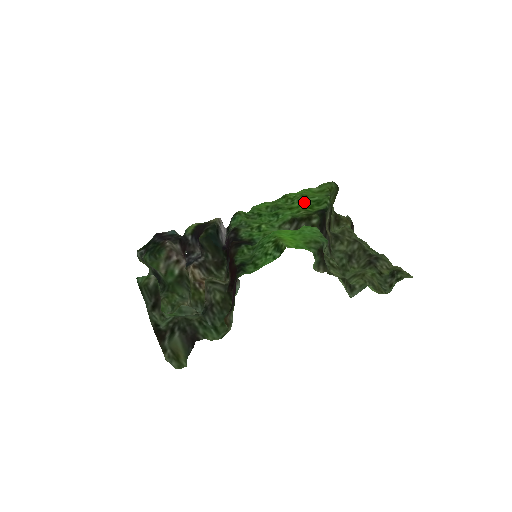
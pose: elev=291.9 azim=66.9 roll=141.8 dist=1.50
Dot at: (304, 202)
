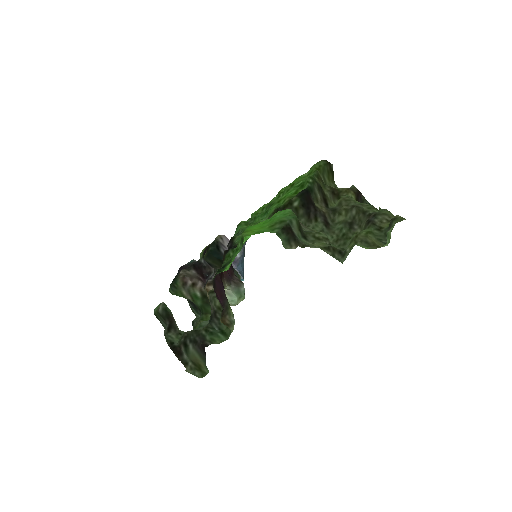
Dot at: (291, 190)
